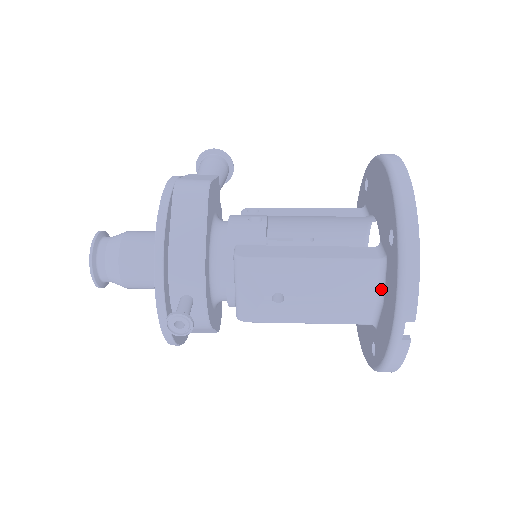
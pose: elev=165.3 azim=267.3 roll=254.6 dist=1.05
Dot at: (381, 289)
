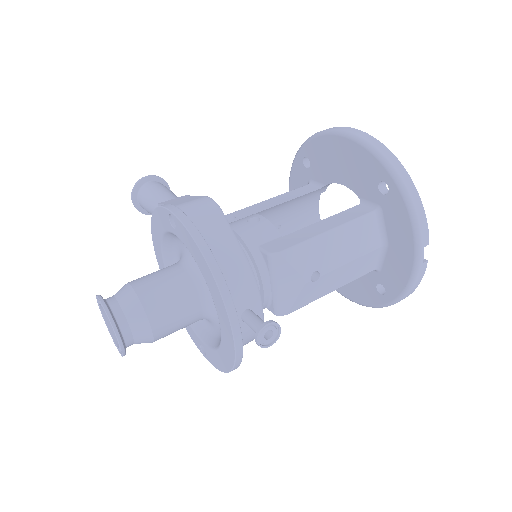
Dot at: (382, 234)
